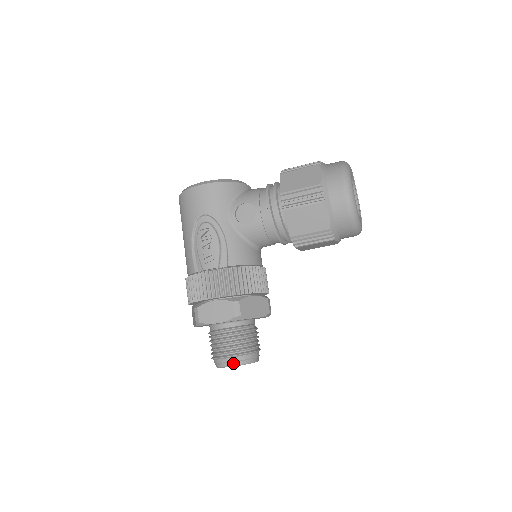
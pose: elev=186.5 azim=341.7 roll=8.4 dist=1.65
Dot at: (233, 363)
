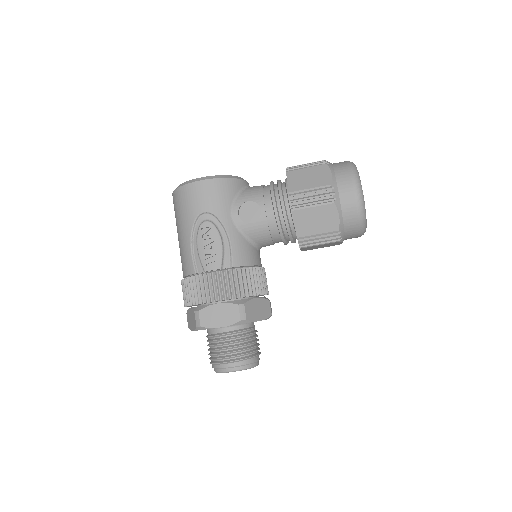
Dot at: (236, 368)
